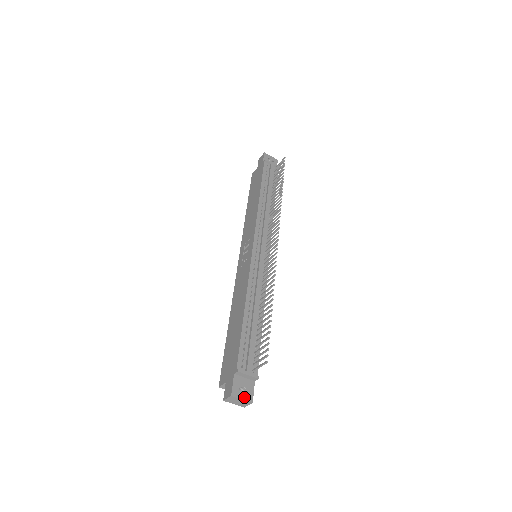
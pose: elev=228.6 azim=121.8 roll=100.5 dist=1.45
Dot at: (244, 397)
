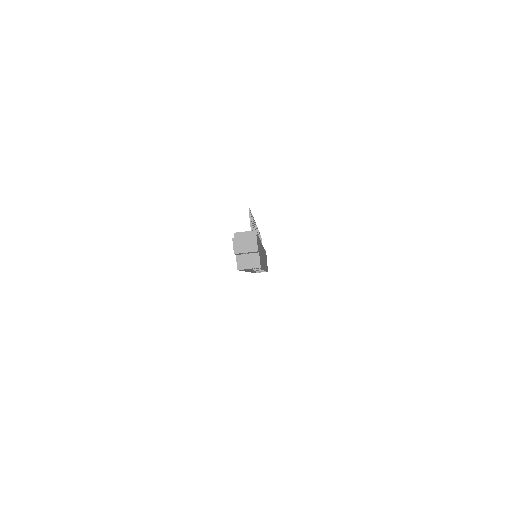
Dot at: (246, 236)
